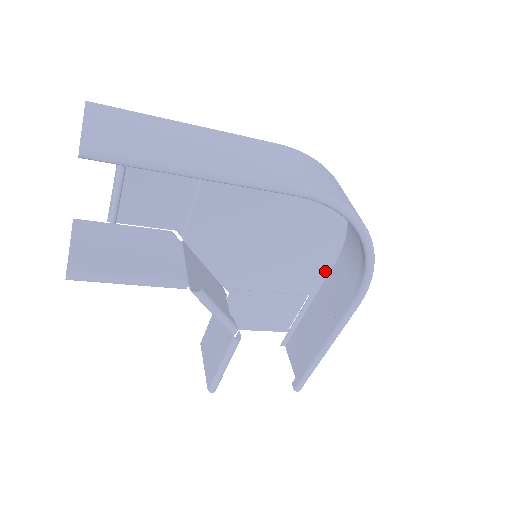
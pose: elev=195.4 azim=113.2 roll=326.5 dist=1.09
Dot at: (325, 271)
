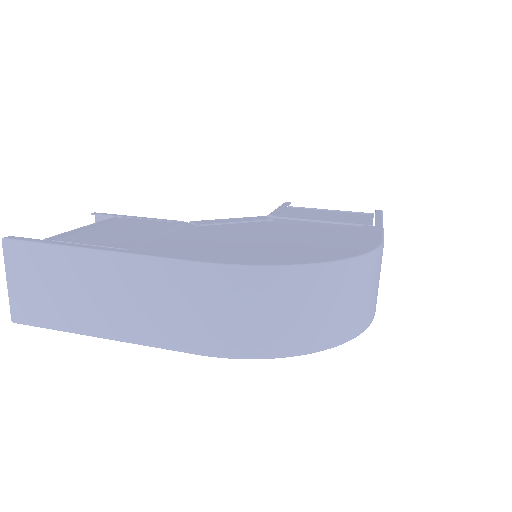
Dot at: occluded
